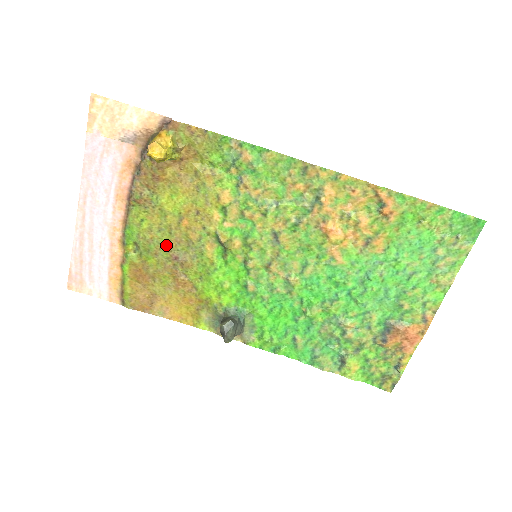
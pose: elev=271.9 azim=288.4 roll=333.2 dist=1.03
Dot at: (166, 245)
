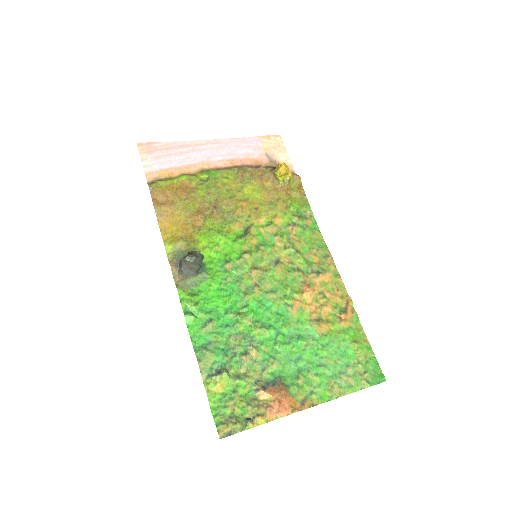
Dot at: (220, 198)
